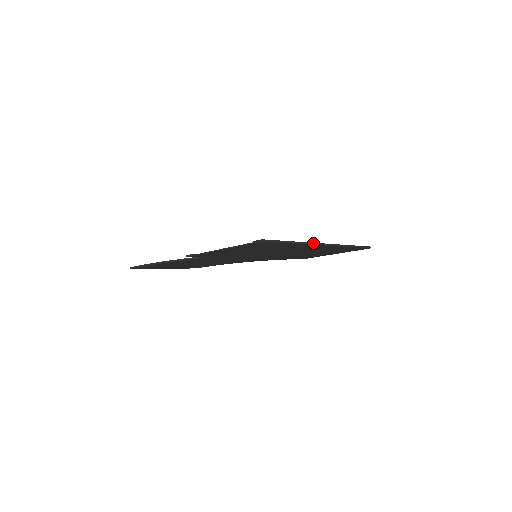
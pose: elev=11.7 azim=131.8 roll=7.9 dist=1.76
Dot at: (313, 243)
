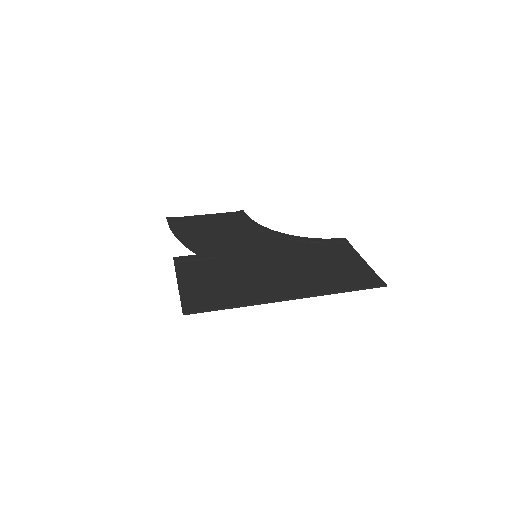
Dot at: (267, 302)
